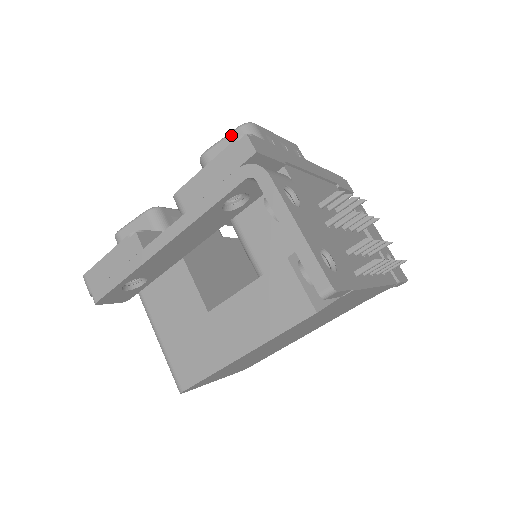
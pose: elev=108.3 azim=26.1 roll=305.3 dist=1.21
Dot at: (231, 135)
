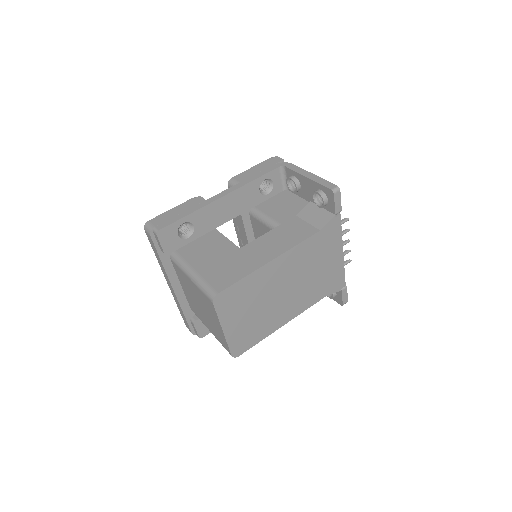
Dot at: occluded
